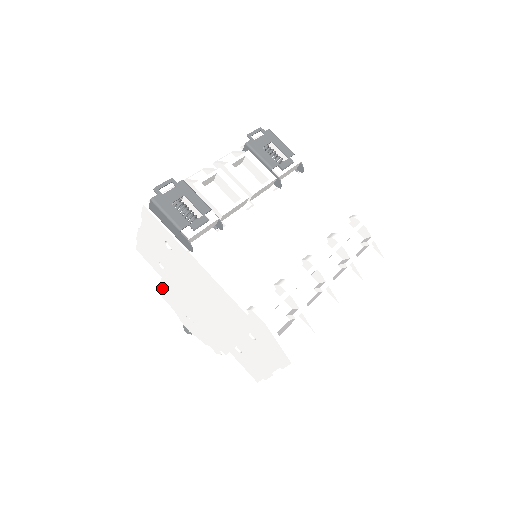
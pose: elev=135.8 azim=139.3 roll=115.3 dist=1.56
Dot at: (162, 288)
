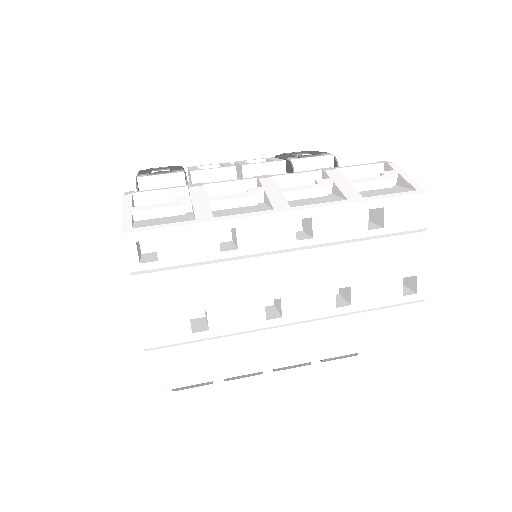
Dot at: occluded
